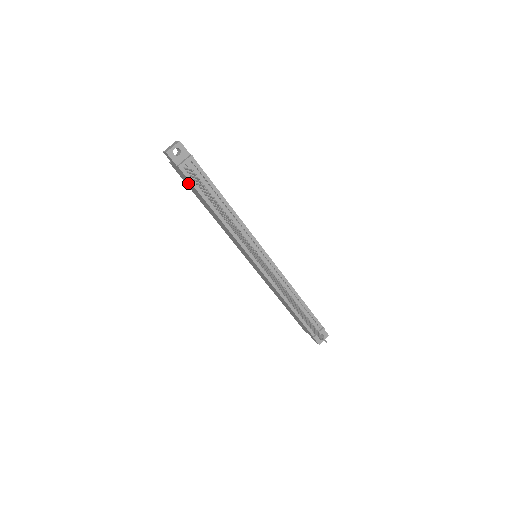
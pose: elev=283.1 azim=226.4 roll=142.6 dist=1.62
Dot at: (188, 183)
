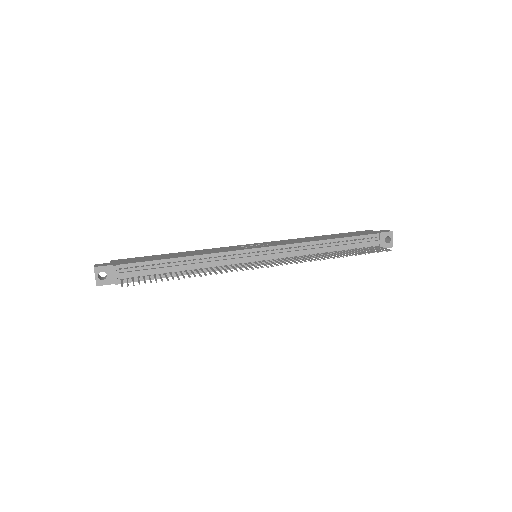
Dot at: occluded
